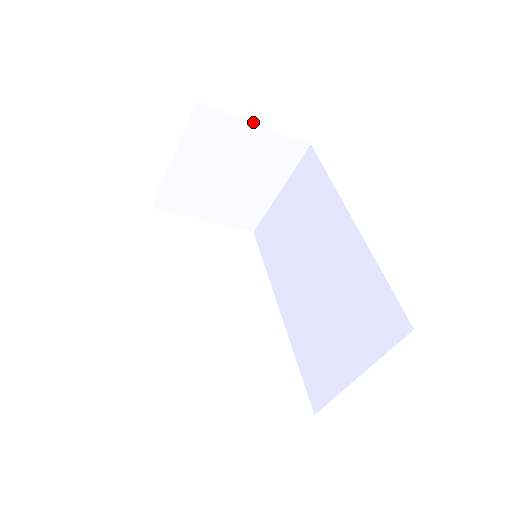
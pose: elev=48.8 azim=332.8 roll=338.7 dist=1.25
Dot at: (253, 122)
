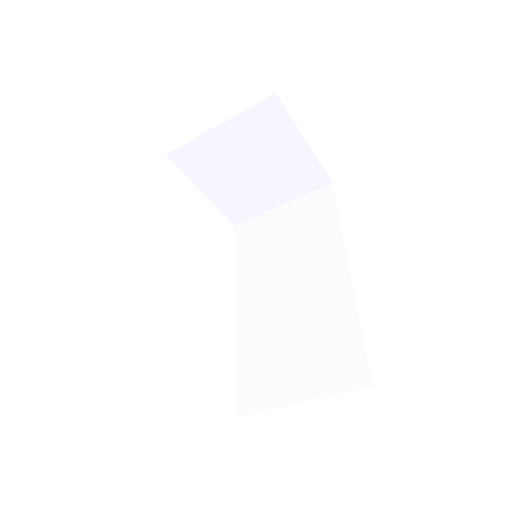
Dot at: (304, 138)
